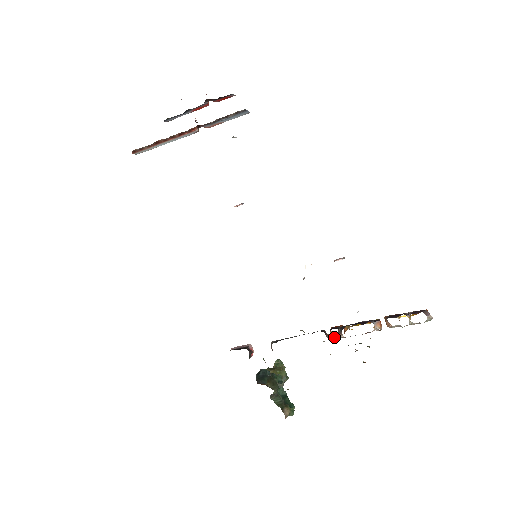
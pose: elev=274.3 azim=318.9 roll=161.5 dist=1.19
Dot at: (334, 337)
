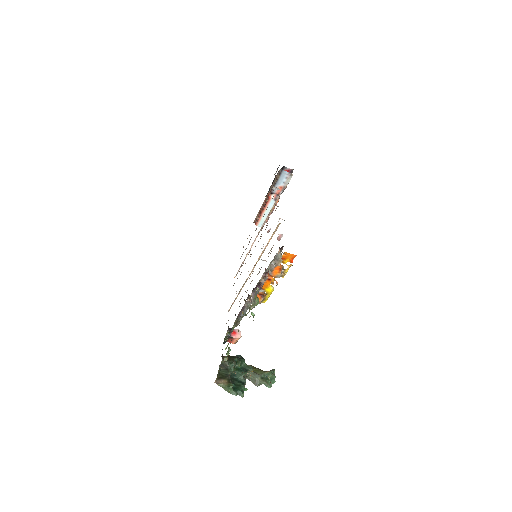
Dot at: (251, 297)
